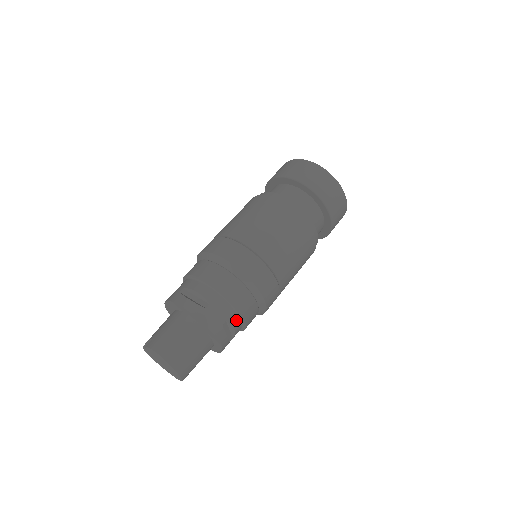
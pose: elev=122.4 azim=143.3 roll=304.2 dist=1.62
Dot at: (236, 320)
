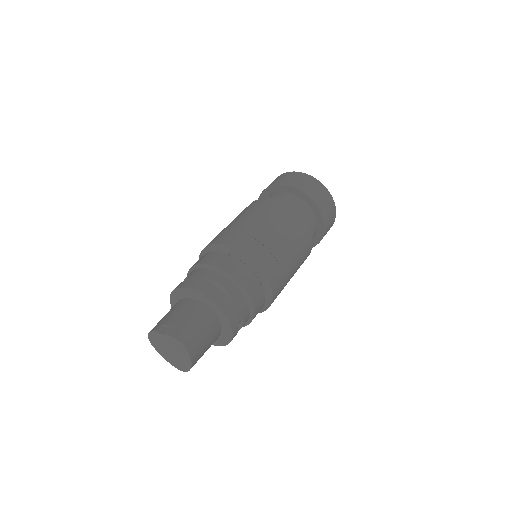
Dot at: (247, 318)
